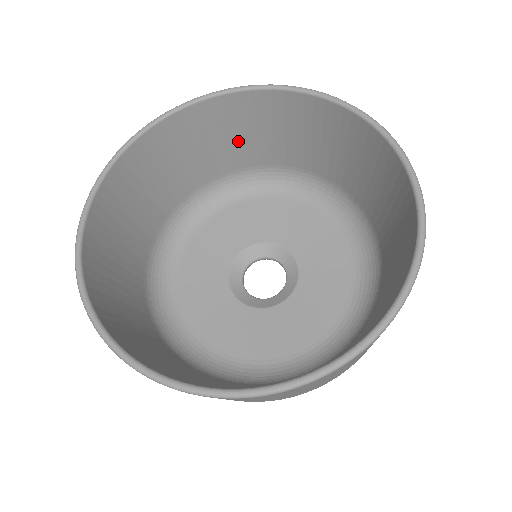
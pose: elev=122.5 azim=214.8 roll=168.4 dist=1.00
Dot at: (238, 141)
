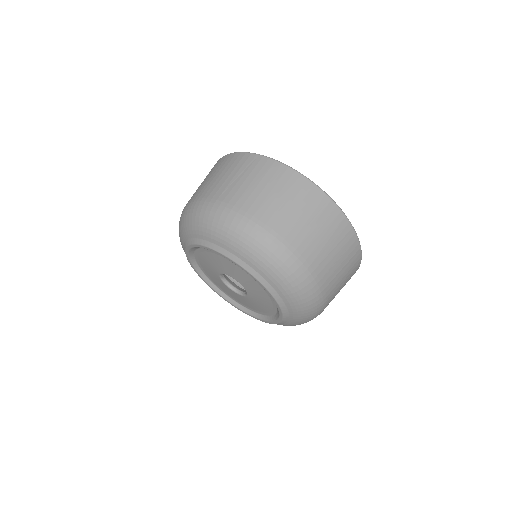
Dot at: occluded
